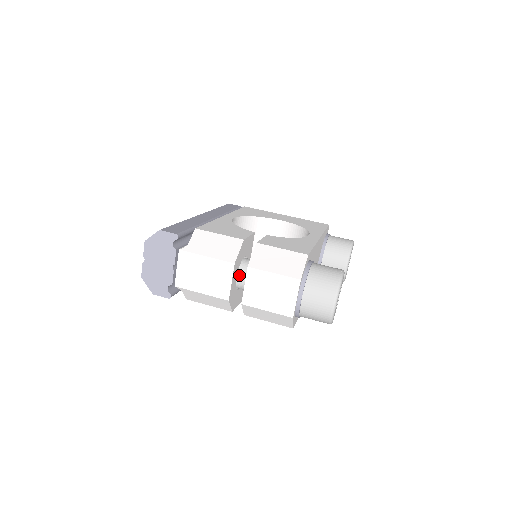
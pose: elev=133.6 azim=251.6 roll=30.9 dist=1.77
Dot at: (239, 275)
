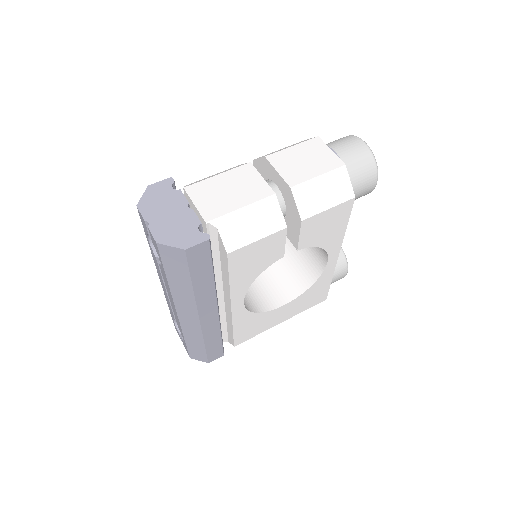
Dot at: occluded
